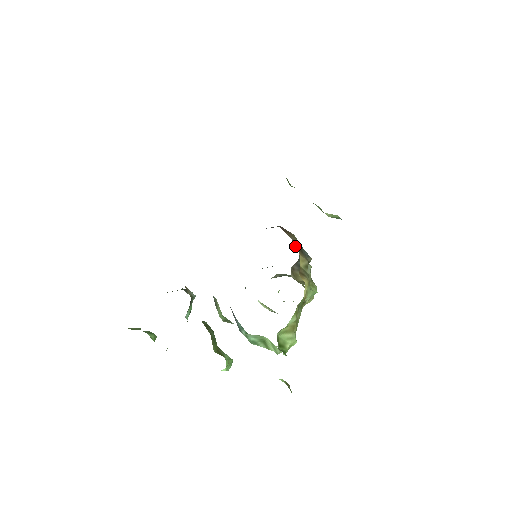
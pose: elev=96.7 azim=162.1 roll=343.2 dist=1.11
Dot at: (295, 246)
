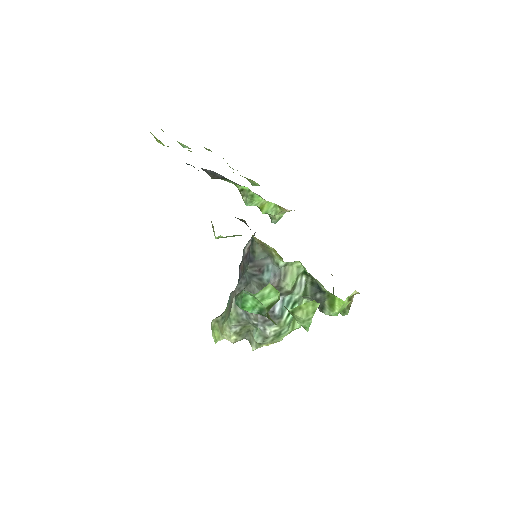
Dot at: occluded
